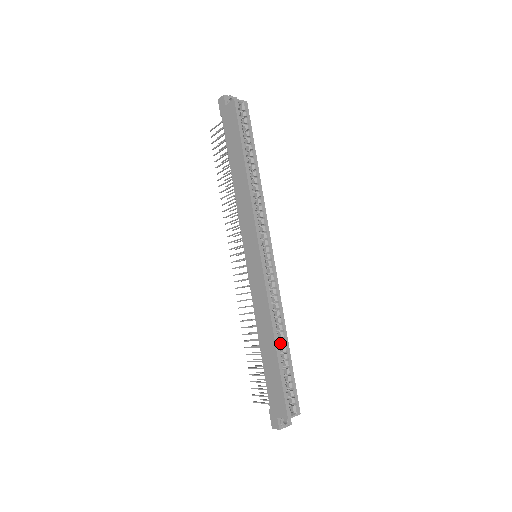
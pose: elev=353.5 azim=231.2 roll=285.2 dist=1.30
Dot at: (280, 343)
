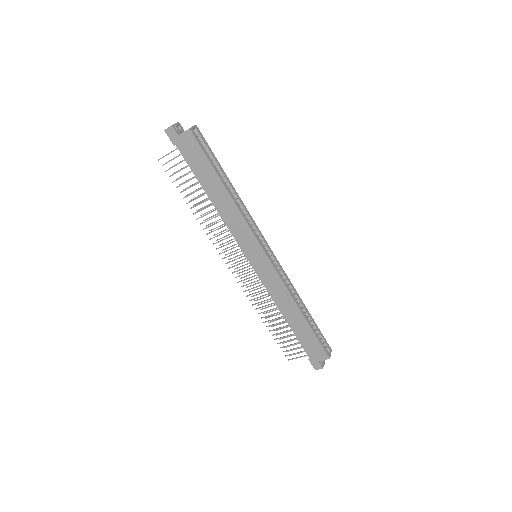
Dot at: occluded
